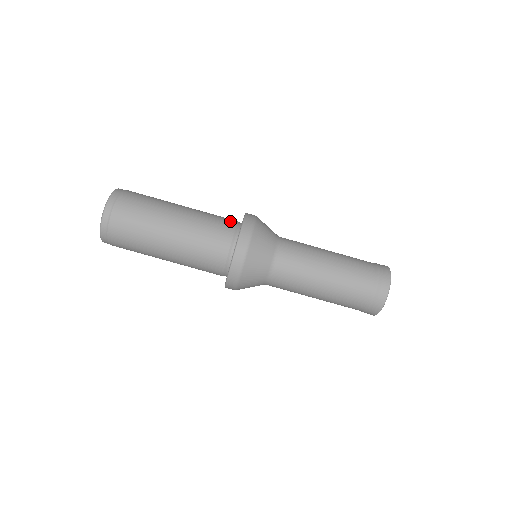
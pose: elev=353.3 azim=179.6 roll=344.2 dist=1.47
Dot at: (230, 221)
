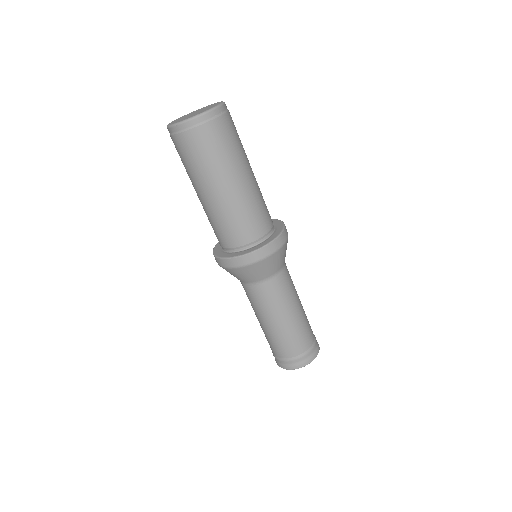
Dot at: (254, 233)
